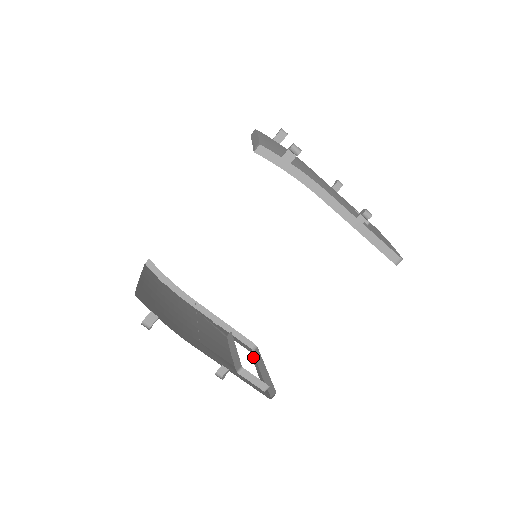
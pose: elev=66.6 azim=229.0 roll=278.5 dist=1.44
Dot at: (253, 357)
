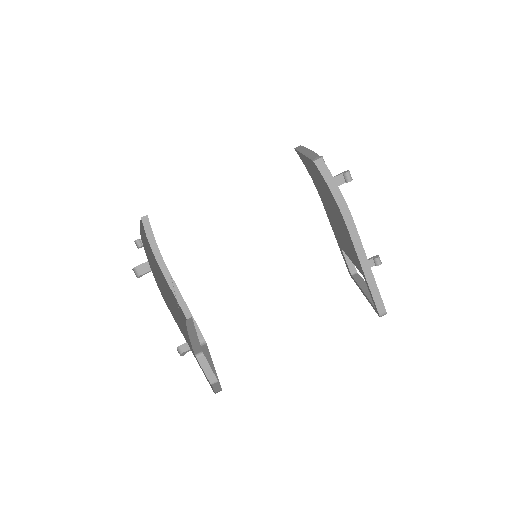
Dot at: occluded
